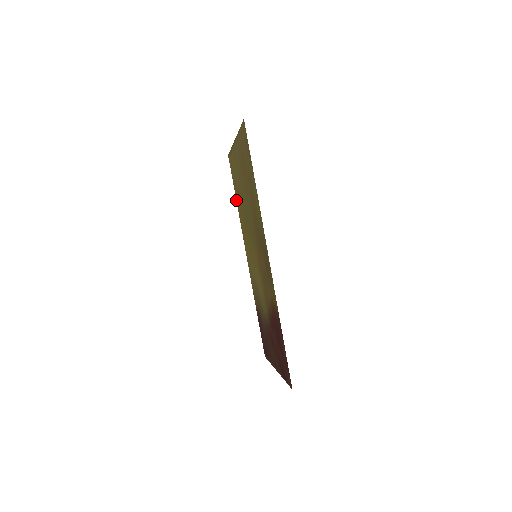
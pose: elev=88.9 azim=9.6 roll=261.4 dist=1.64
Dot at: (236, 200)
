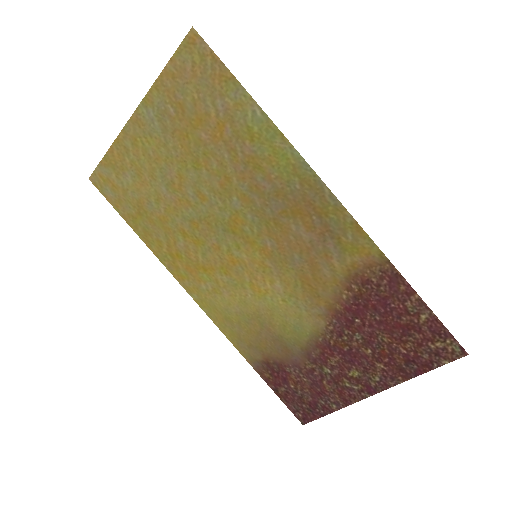
Dot at: (137, 234)
